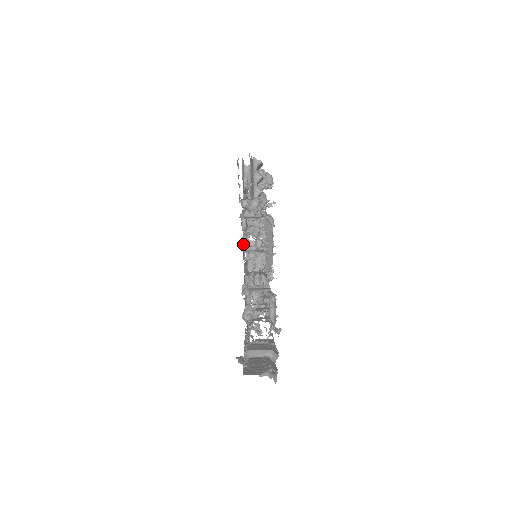
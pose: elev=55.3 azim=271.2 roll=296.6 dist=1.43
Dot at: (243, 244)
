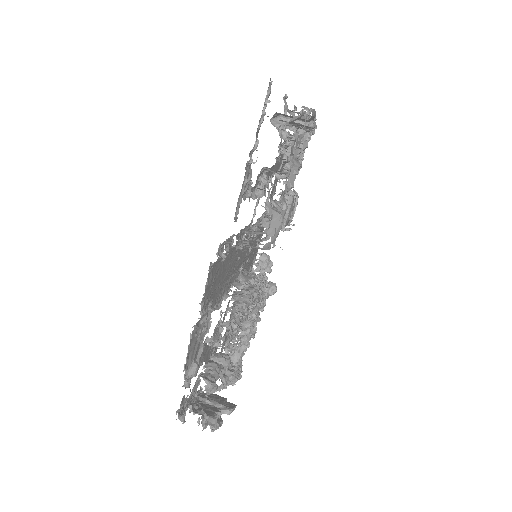
Dot at: (267, 177)
